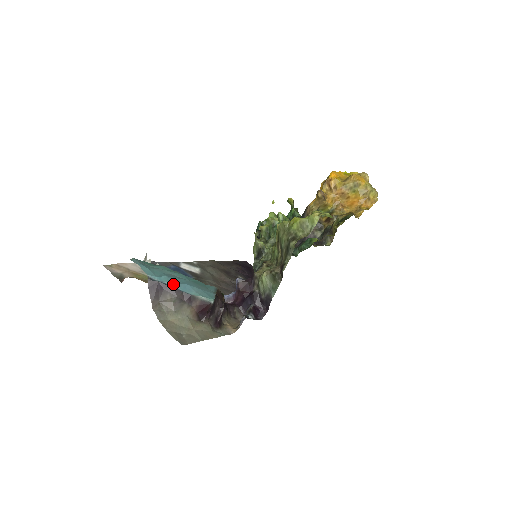
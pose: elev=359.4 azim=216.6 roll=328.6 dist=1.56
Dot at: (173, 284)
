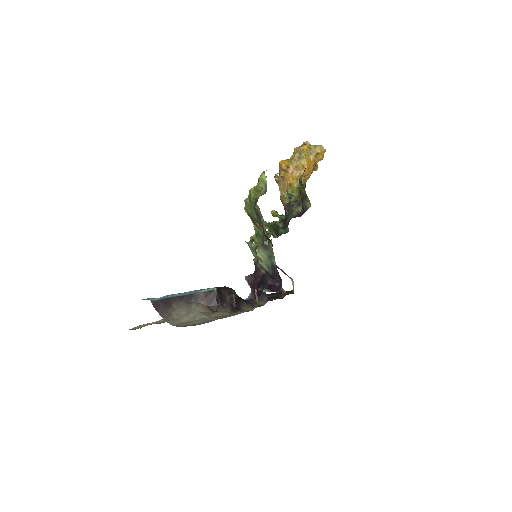
Dot at: (175, 295)
